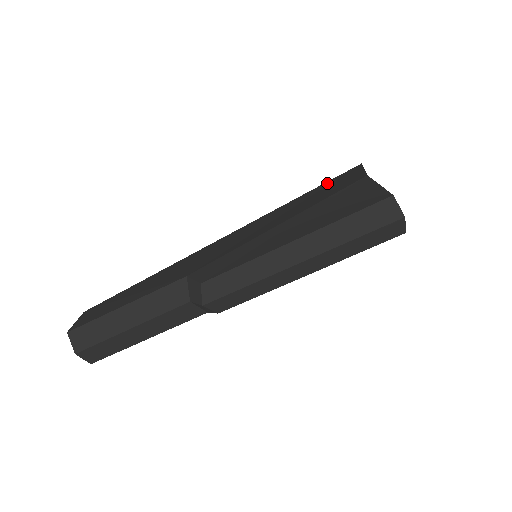
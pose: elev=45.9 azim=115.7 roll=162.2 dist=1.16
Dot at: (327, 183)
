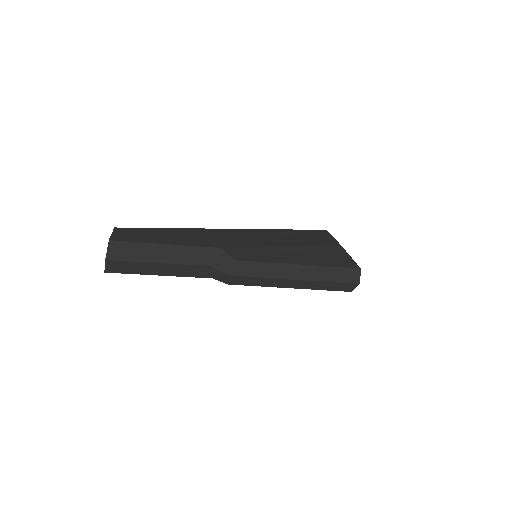
Dot at: (306, 231)
